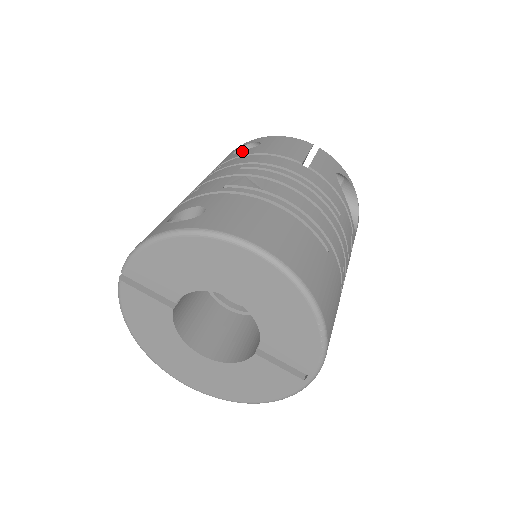
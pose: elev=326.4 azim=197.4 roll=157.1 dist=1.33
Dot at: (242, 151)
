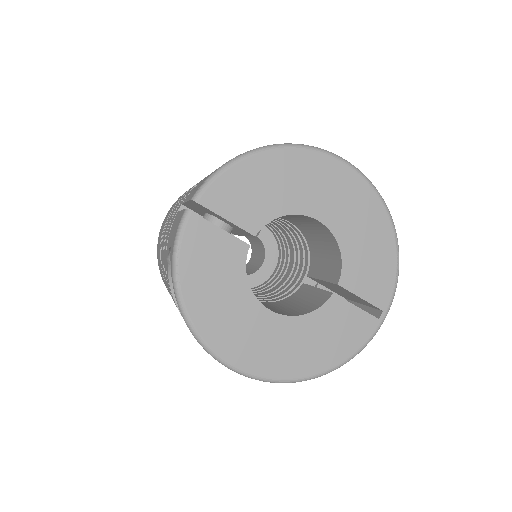
Dot at: occluded
